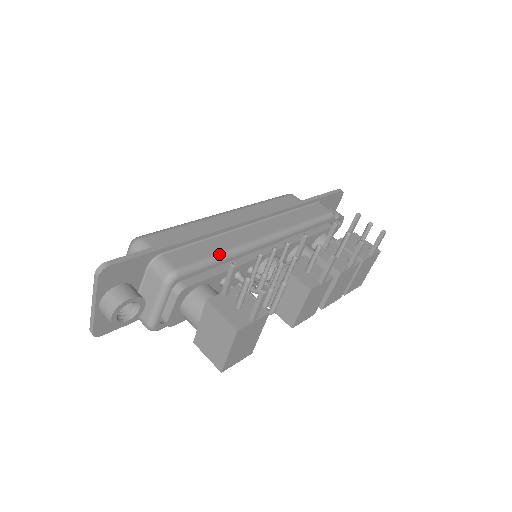
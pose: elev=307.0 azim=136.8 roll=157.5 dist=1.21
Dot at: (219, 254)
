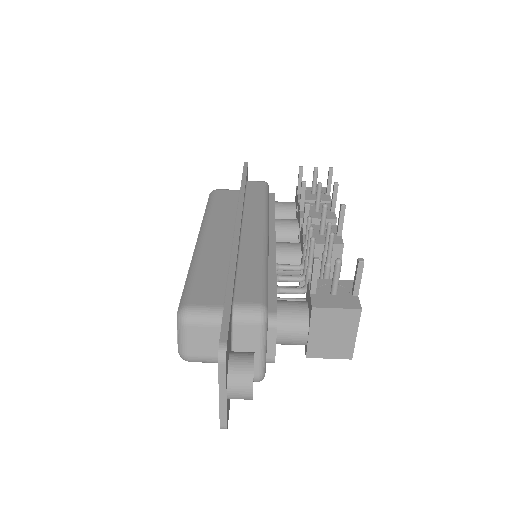
Dot at: (263, 268)
